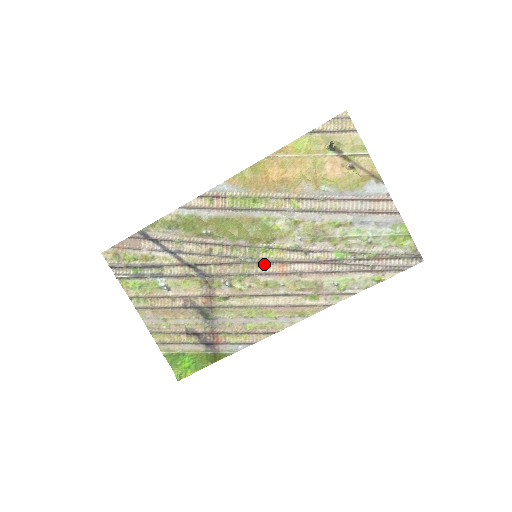
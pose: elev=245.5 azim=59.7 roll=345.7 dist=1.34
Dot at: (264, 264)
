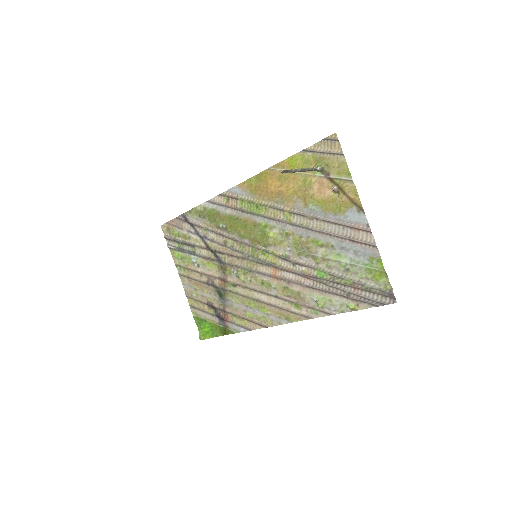
Dot at: (262, 265)
